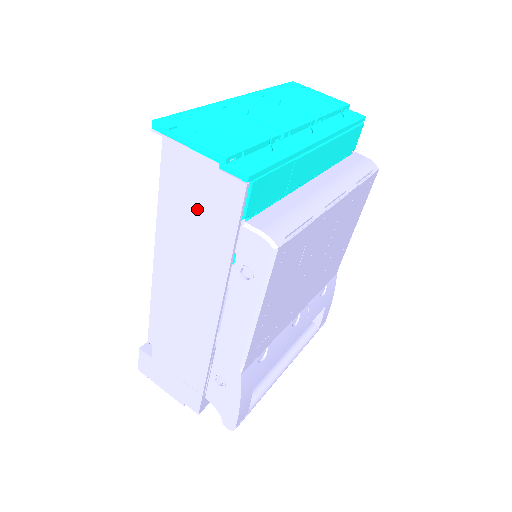
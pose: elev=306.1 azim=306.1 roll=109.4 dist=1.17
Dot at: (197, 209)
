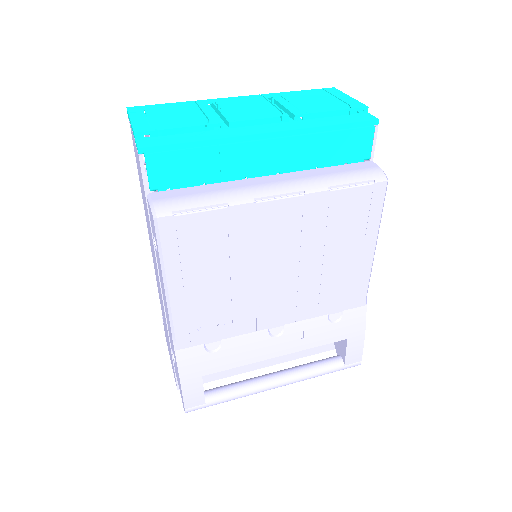
Dot at: (141, 182)
